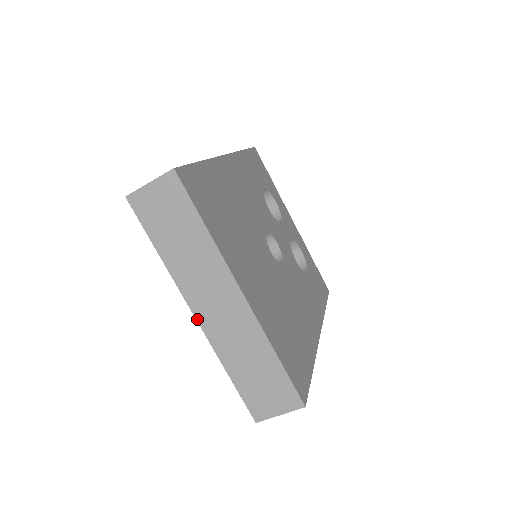
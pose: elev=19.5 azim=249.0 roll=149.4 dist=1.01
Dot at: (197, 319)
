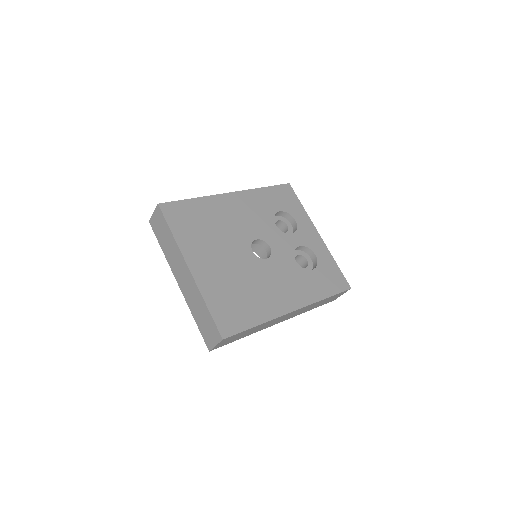
Dot at: (179, 286)
